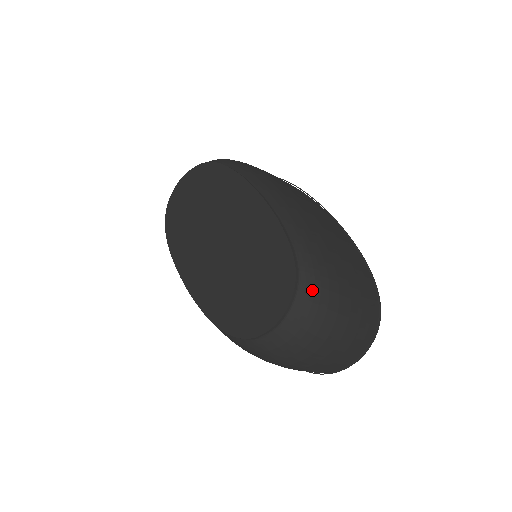
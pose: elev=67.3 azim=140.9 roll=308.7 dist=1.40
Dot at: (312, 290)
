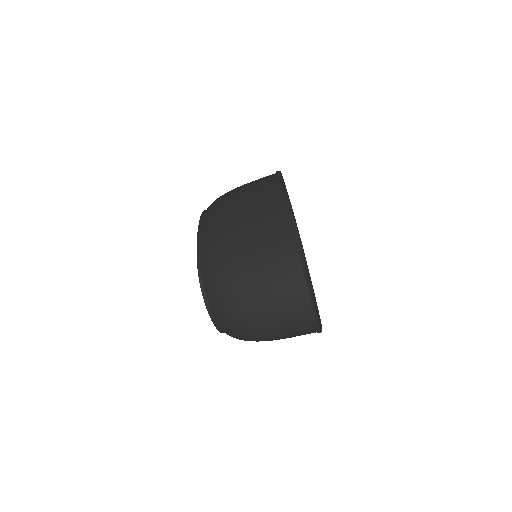
Dot at: (211, 290)
